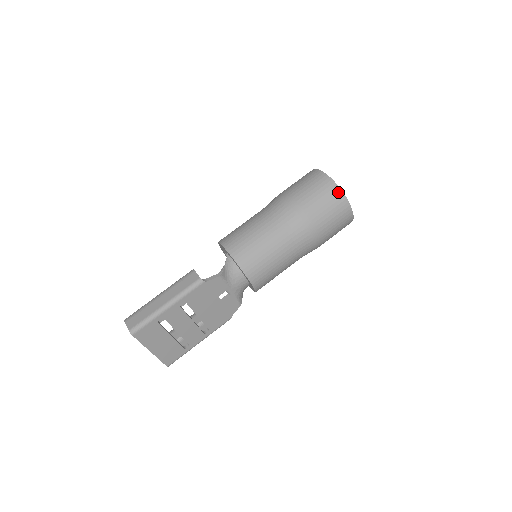
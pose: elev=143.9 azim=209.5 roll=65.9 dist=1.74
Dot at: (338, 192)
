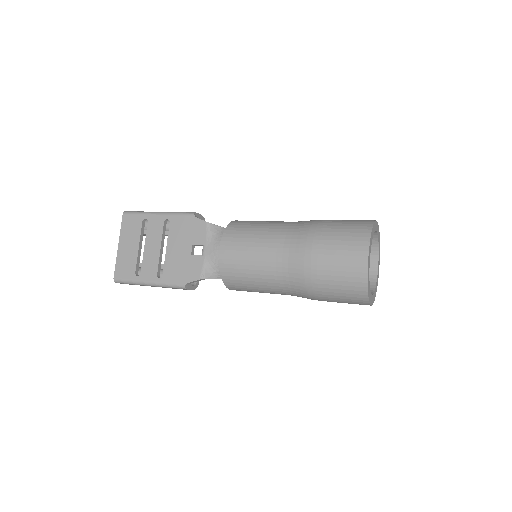
Dot at: (367, 228)
